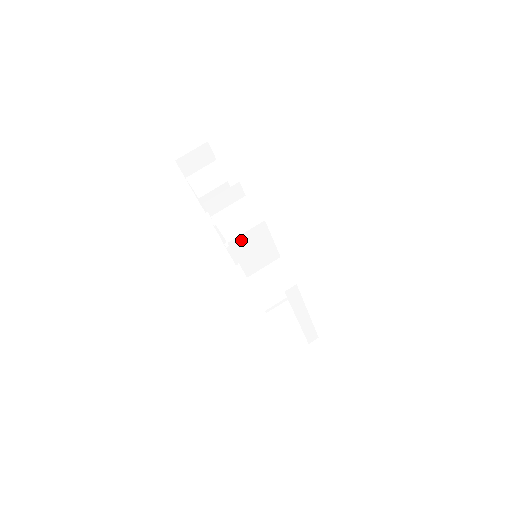
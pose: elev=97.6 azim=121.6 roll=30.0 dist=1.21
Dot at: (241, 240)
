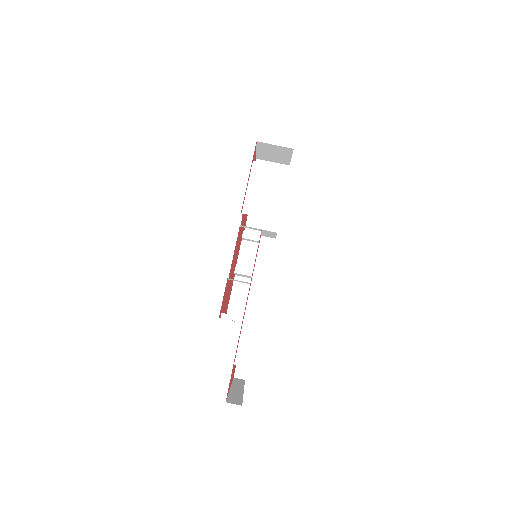
Dot at: (263, 169)
